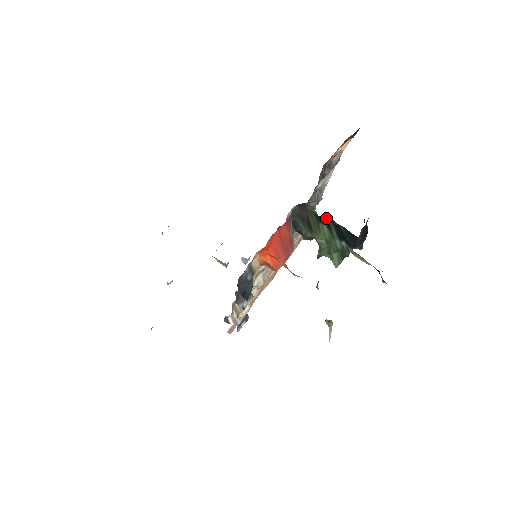
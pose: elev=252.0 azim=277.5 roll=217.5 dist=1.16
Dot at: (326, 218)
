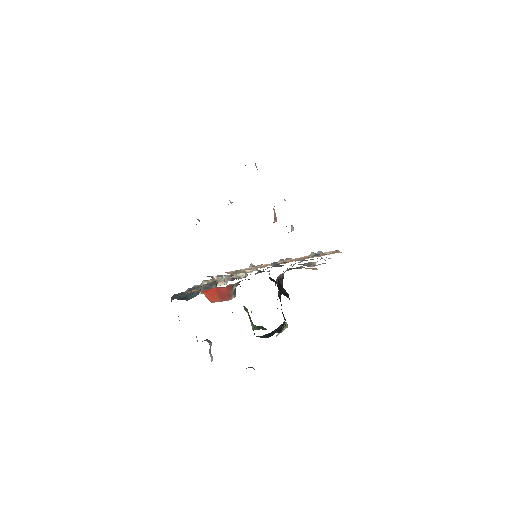
Dot at: occluded
